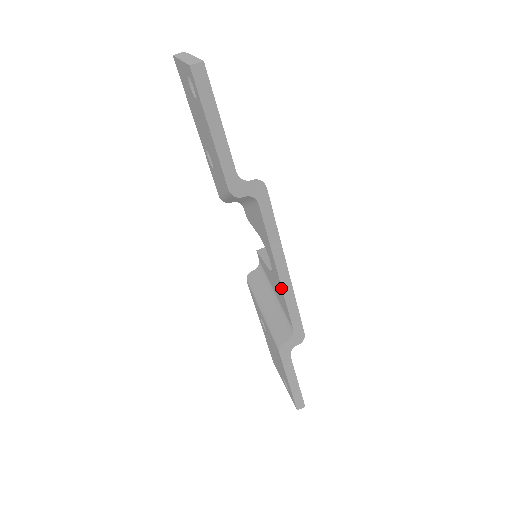
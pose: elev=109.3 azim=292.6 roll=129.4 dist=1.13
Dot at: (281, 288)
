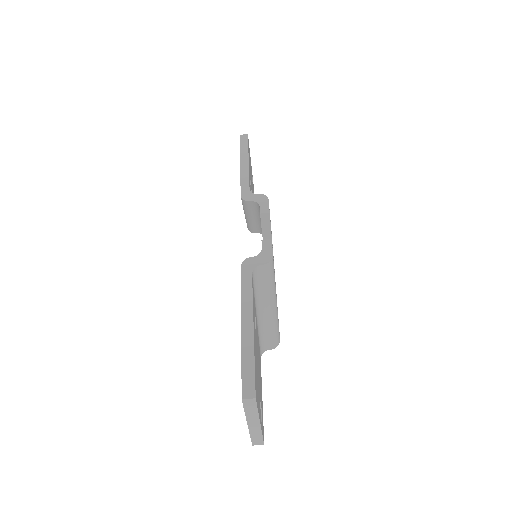
Dot at: occluded
